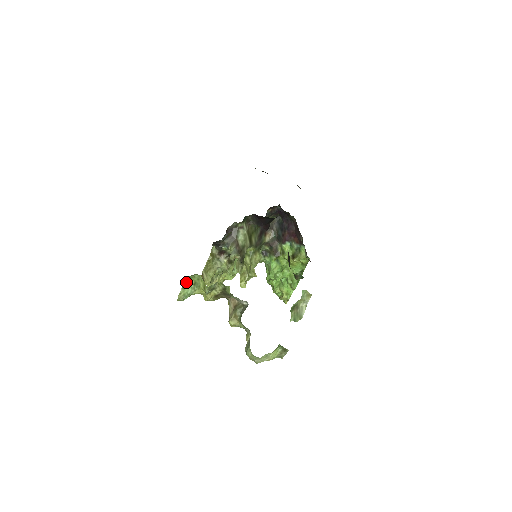
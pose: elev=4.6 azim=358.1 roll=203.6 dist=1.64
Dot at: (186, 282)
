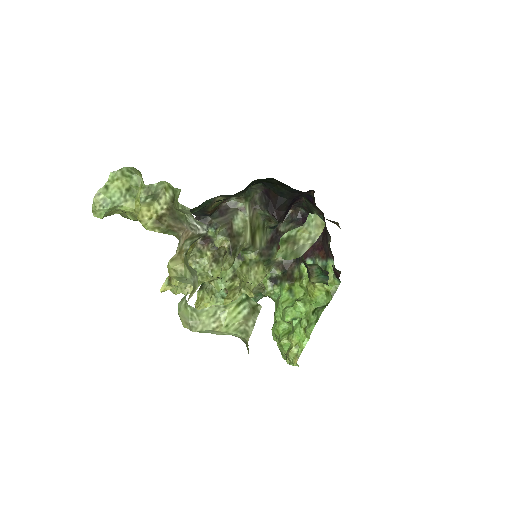
Dot at: (114, 178)
